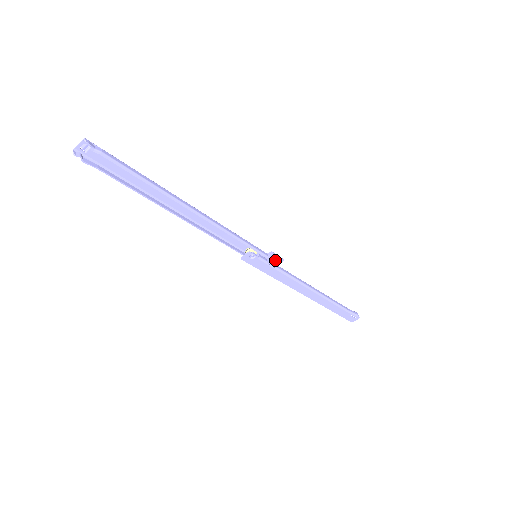
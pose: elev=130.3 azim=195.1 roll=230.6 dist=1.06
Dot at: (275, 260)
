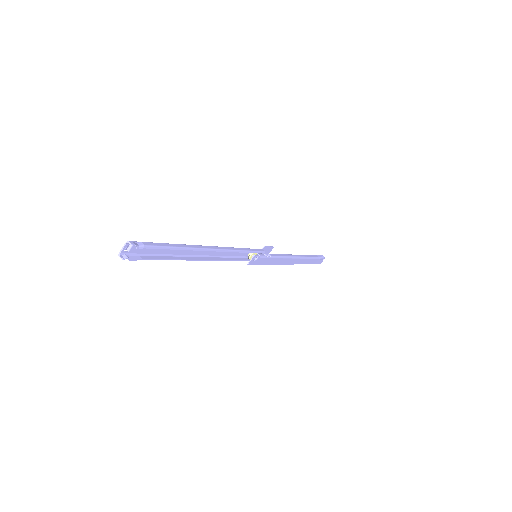
Dot at: (267, 250)
